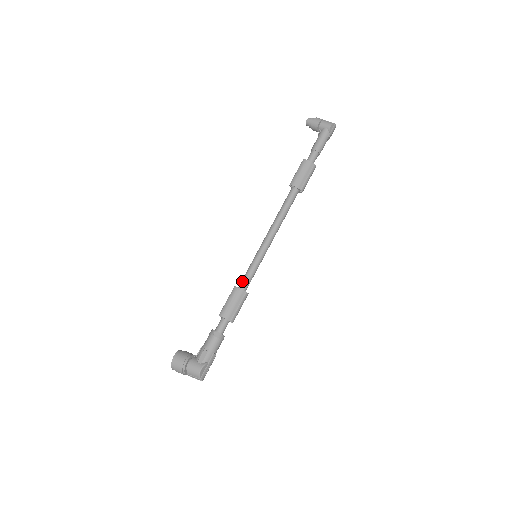
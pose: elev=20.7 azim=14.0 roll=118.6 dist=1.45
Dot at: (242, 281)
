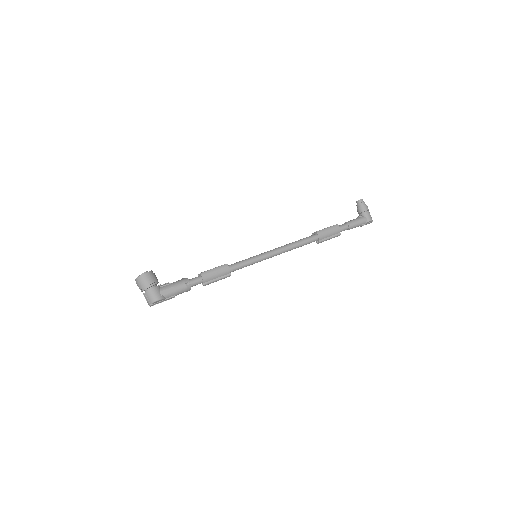
Dot at: (234, 265)
